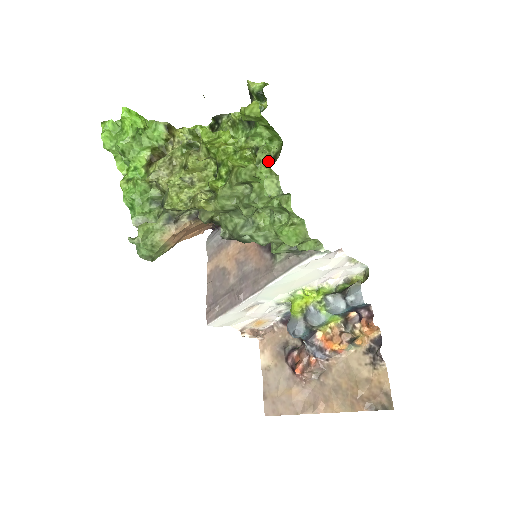
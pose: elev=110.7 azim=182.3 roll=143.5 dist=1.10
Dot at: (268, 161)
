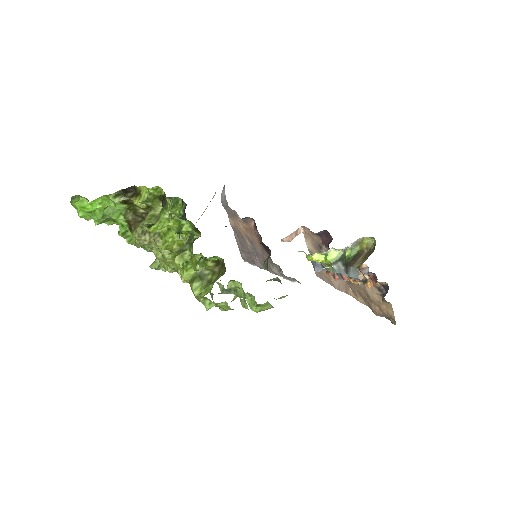
Dot at: occluded
